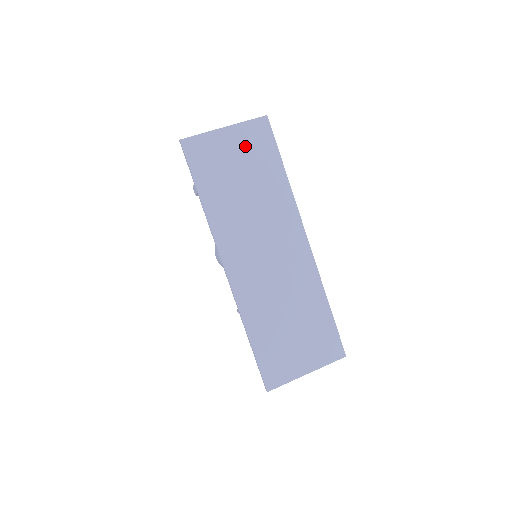
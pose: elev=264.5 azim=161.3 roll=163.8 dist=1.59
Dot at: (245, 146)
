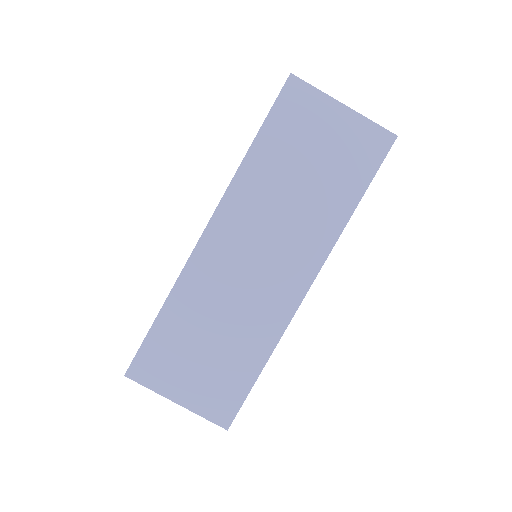
Dot at: (345, 142)
